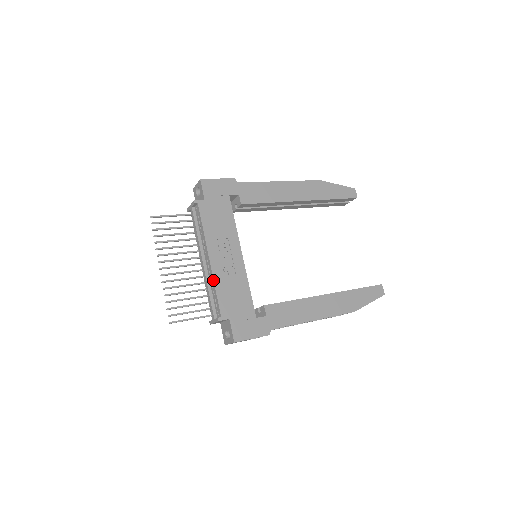
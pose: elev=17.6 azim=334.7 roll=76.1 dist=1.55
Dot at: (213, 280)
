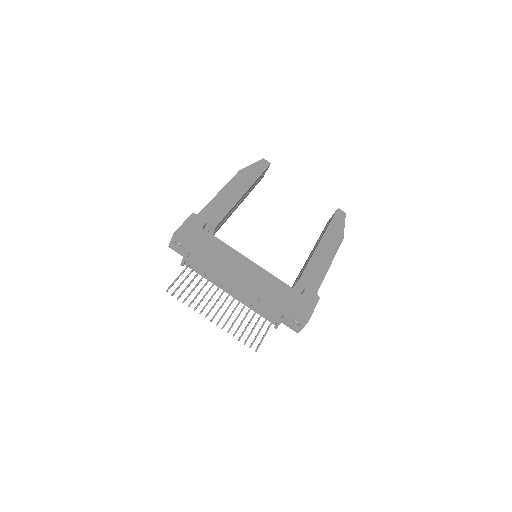
Dot at: (255, 294)
